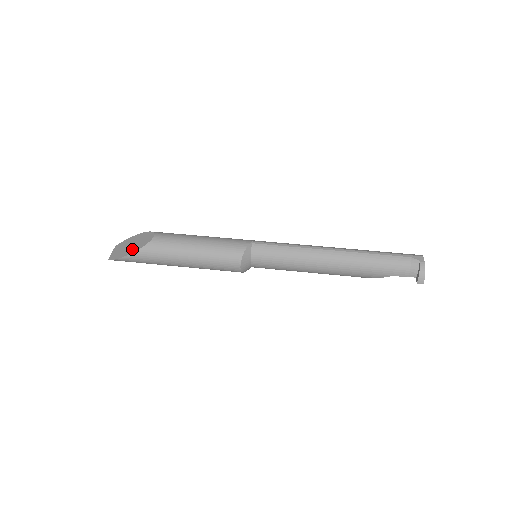
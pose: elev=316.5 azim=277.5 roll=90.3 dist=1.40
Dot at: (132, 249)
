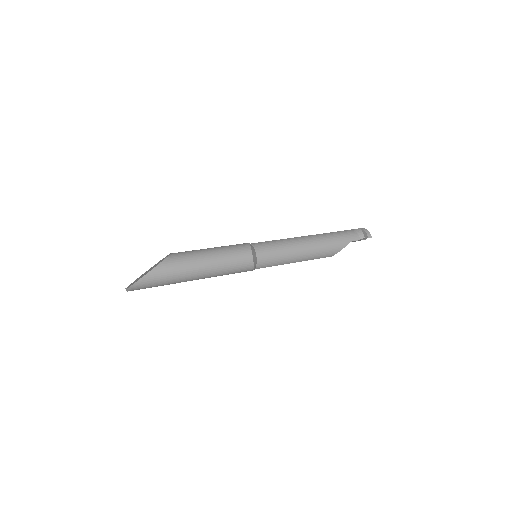
Dot at: occluded
